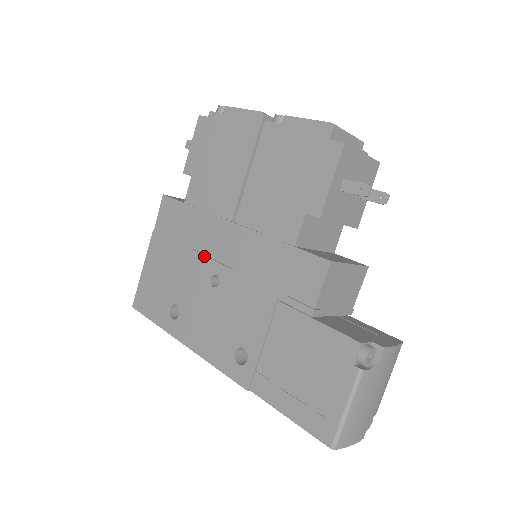
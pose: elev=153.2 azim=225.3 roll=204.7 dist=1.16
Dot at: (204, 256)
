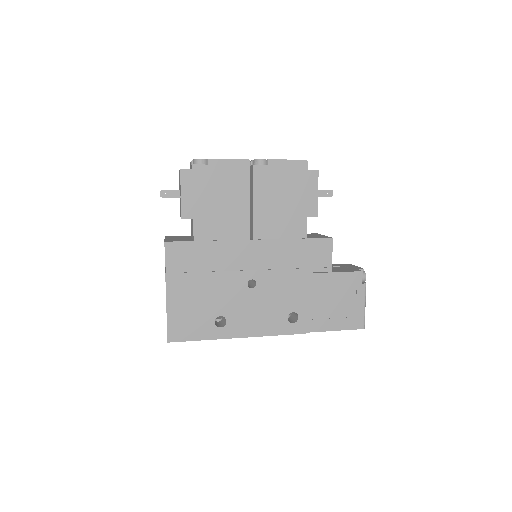
Dot at: (234, 272)
